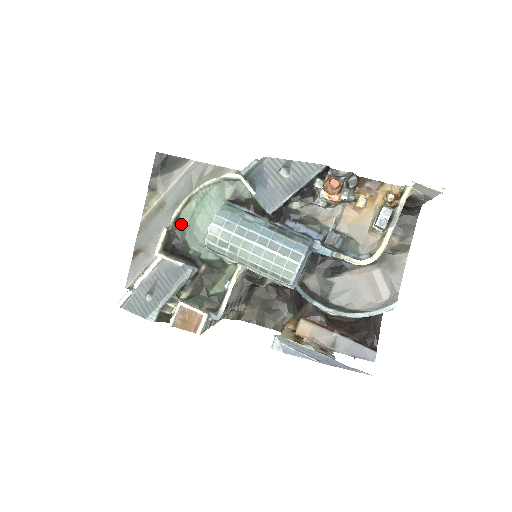
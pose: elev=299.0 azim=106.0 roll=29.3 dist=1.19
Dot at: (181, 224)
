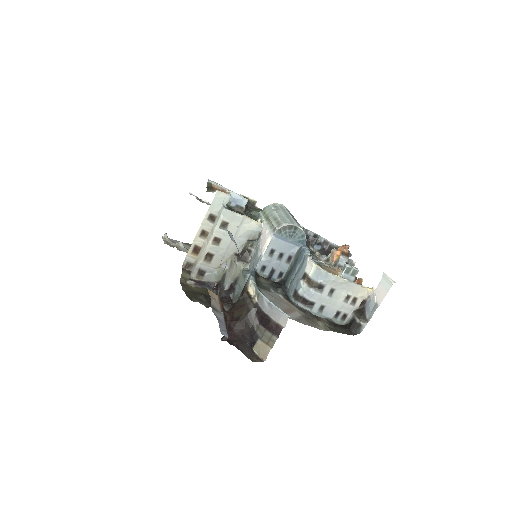
Dot at: occluded
